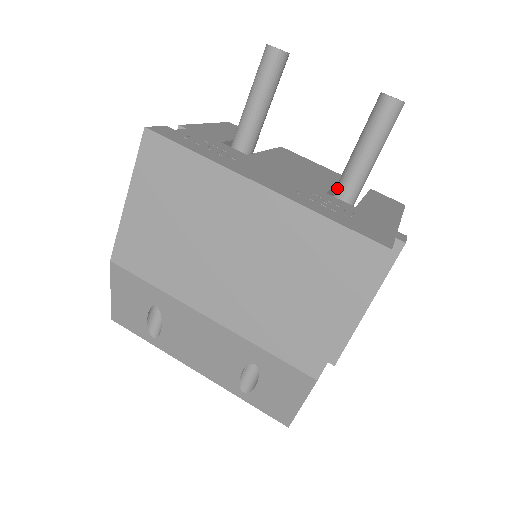
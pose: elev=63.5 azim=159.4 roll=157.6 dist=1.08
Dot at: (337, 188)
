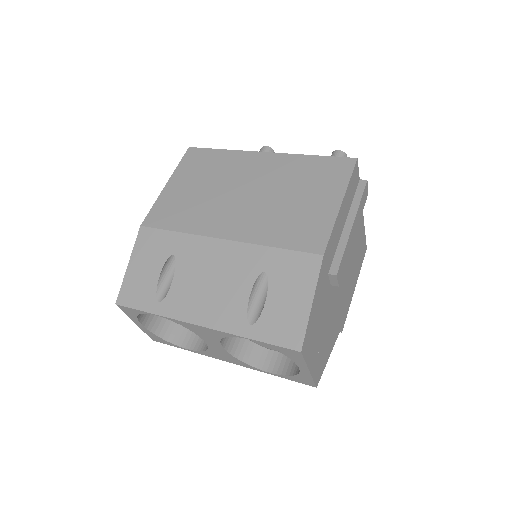
Dot at: occluded
